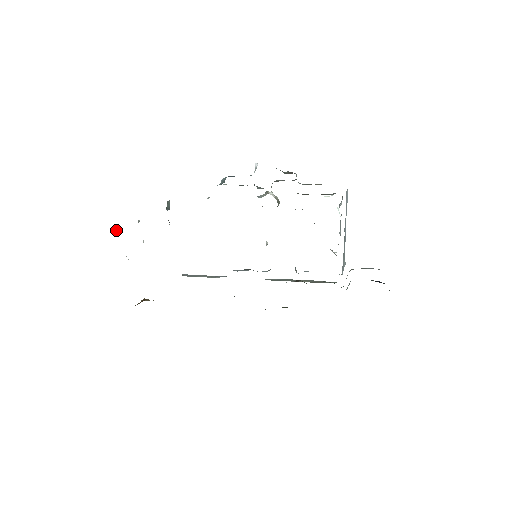
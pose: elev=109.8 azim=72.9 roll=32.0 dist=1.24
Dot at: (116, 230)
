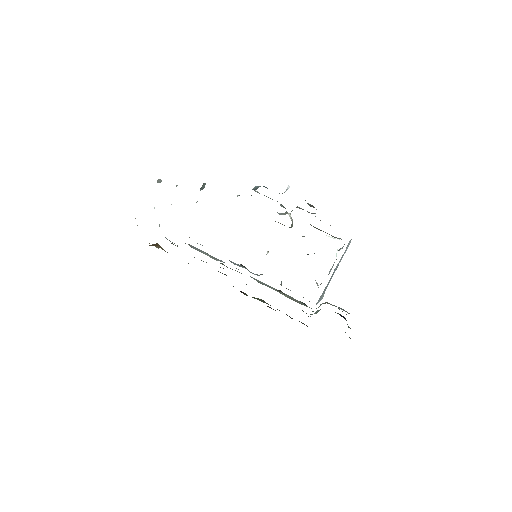
Dot at: occluded
